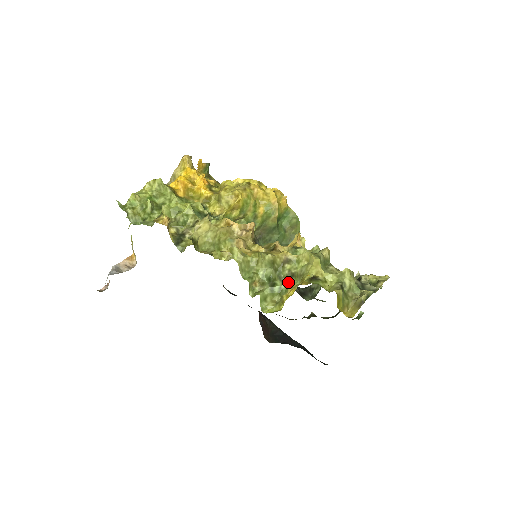
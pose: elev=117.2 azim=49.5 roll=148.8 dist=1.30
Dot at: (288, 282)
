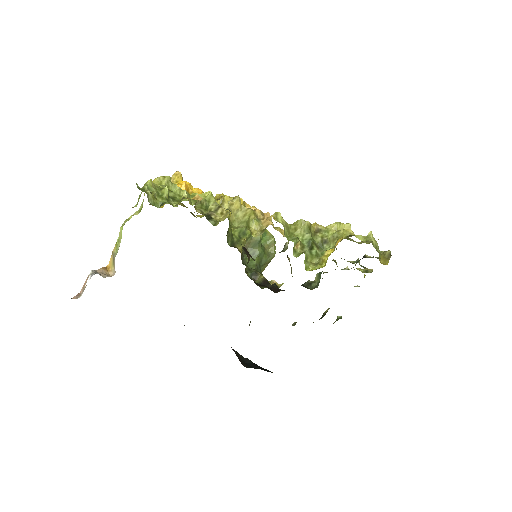
Dot at: (321, 248)
